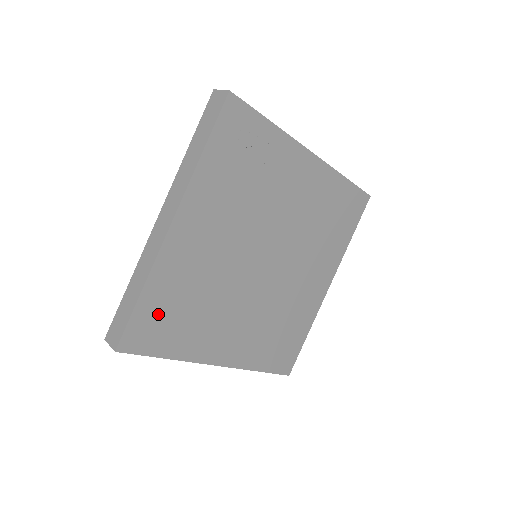
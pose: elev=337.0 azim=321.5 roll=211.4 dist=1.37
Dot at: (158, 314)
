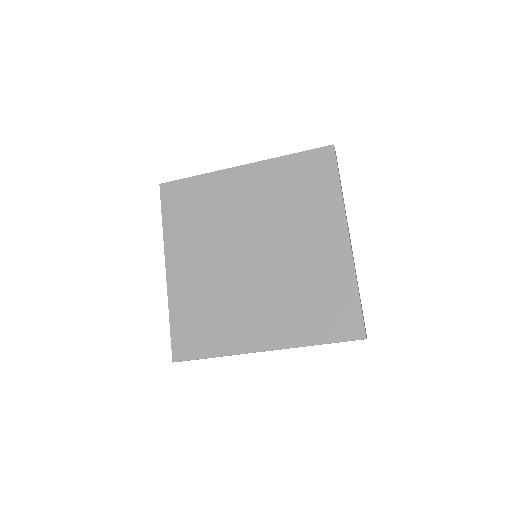
Dot at: (188, 328)
